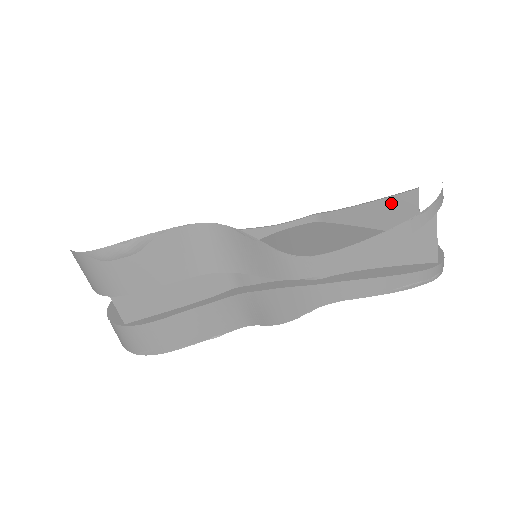
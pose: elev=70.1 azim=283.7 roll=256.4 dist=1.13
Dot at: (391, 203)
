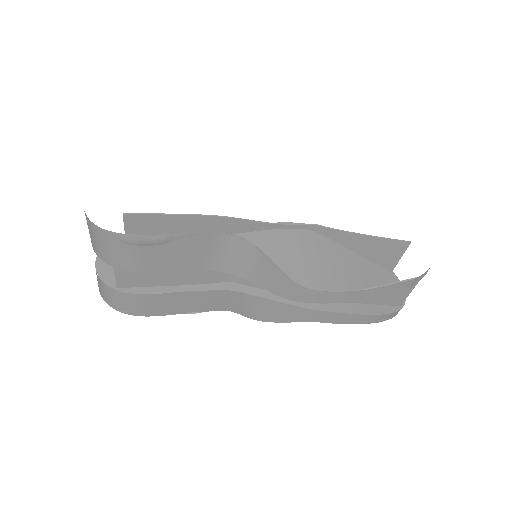
Dot at: (383, 243)
